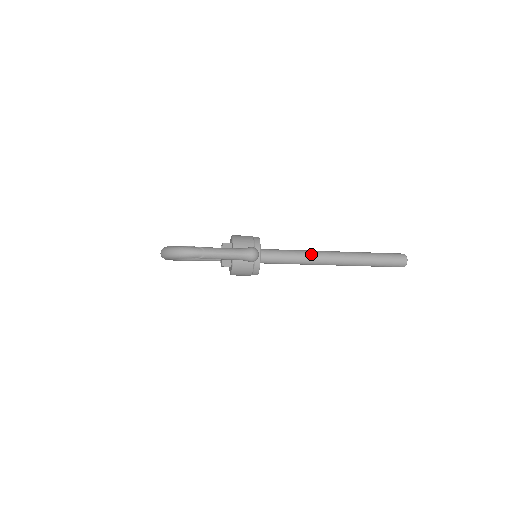
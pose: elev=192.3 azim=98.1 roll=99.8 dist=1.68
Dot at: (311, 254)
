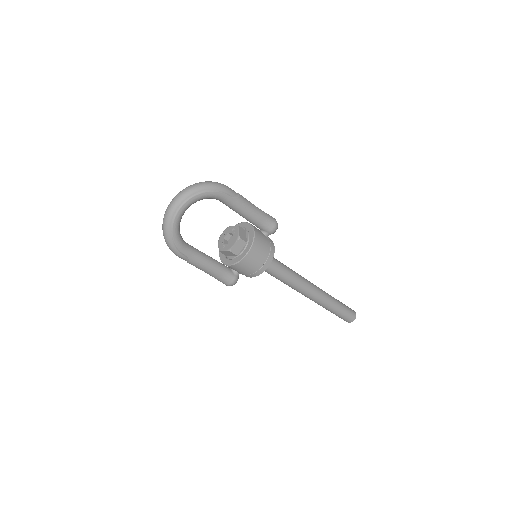
Dot at: (297, 273)
